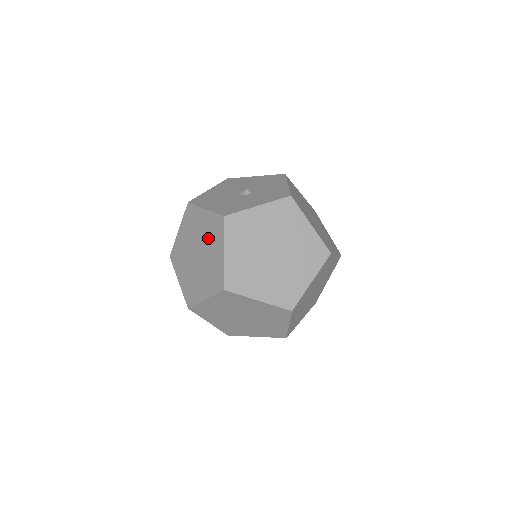
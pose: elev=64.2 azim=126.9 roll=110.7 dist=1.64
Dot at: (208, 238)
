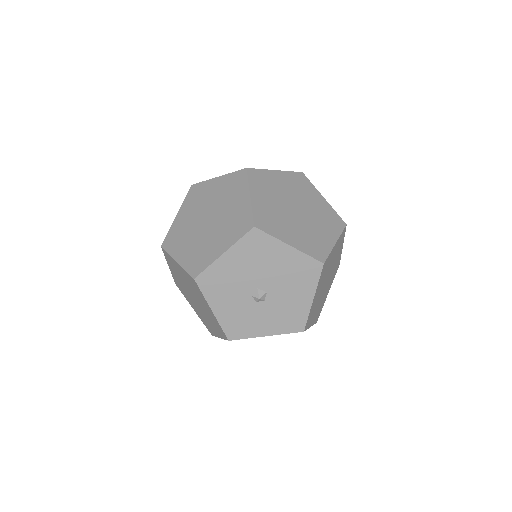
Dot at: occluded
